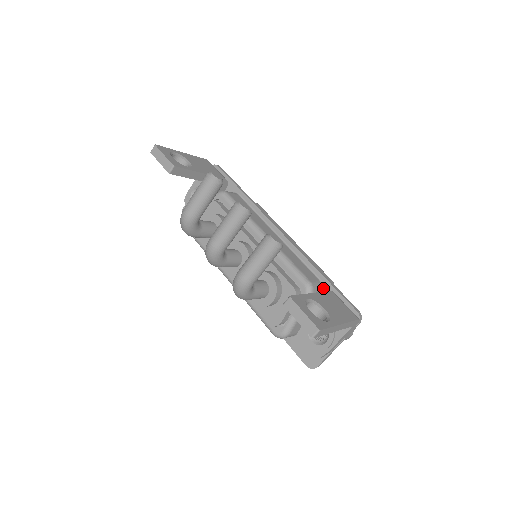
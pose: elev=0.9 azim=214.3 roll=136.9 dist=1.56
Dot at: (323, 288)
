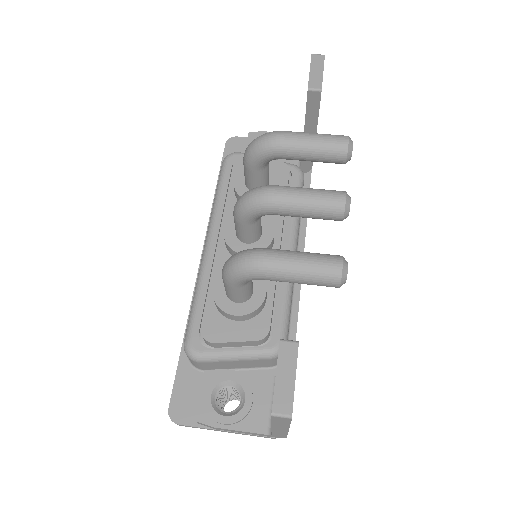
Dot at: occluded
